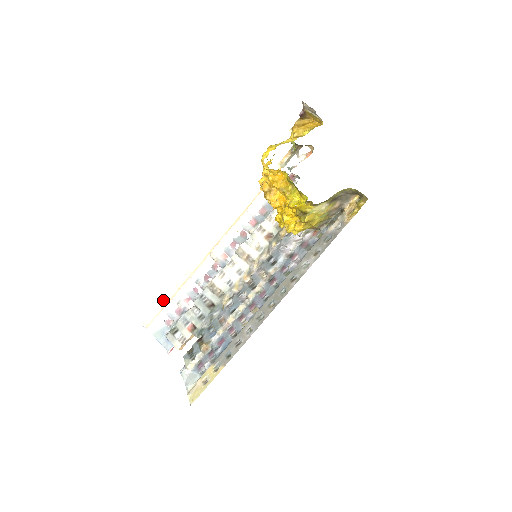
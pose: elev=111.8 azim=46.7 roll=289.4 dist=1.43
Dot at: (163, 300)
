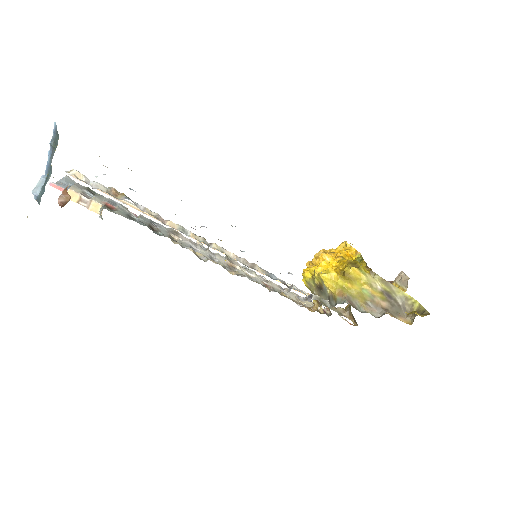
Dot at: occluded
